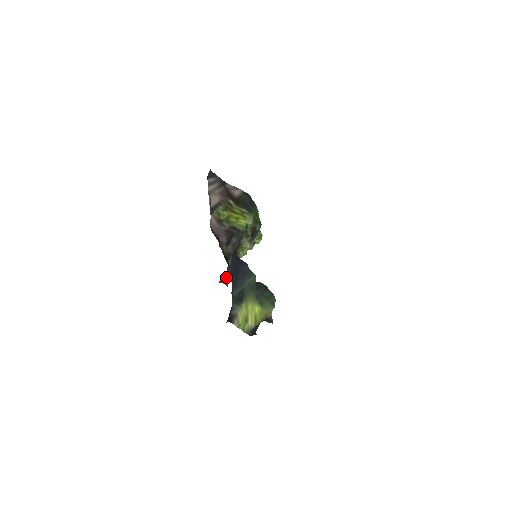
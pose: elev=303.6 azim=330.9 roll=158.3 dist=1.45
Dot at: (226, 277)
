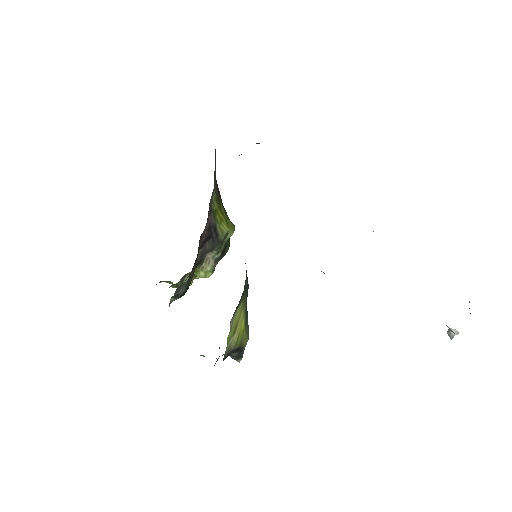
Dot at: (181, 290)
